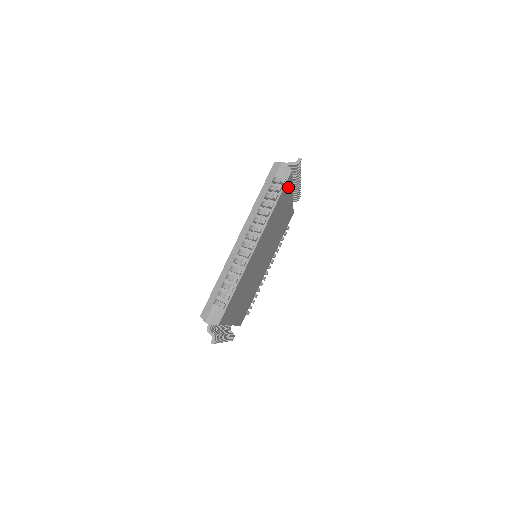
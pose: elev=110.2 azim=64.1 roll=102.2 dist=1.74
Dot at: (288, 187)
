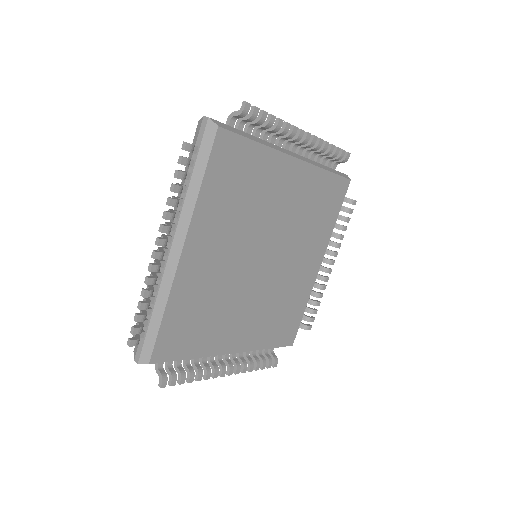
Dot at: (335, 205)
